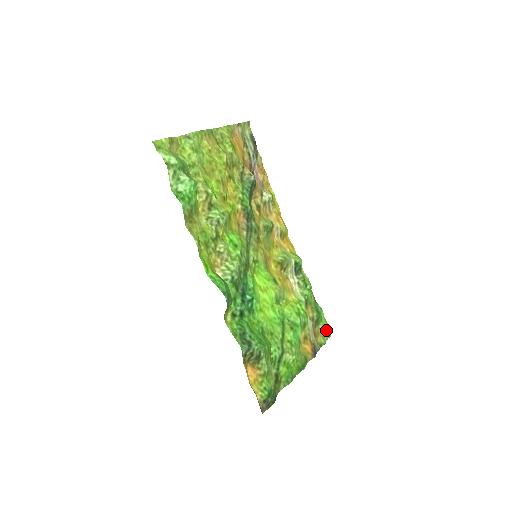
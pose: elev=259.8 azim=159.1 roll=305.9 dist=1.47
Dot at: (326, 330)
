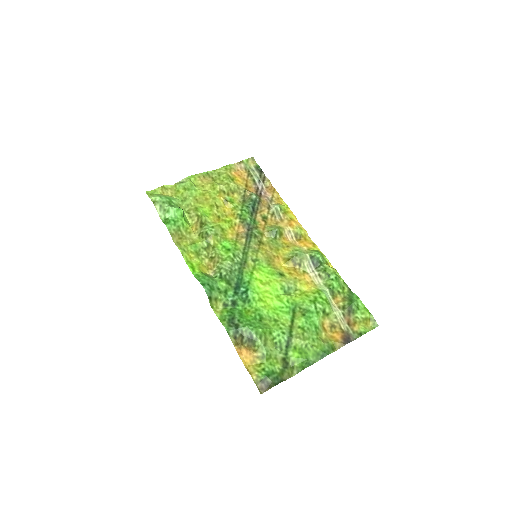
Dot at: (369, 319)
